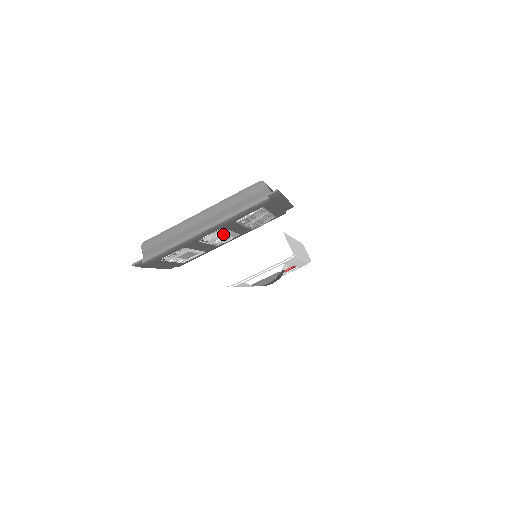
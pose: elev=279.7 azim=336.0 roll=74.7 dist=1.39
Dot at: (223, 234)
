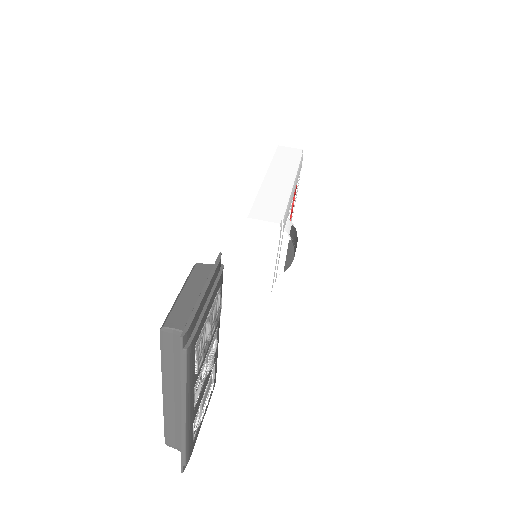
Dot at: (204, 366)
